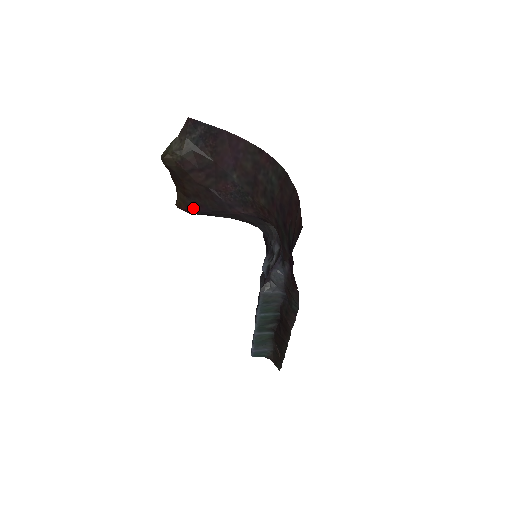
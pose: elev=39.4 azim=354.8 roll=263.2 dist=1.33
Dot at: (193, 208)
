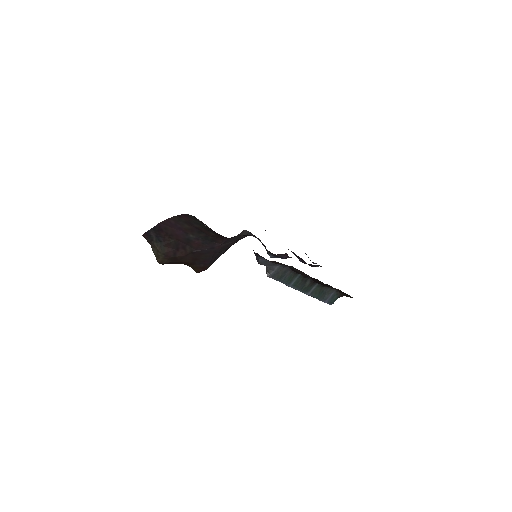
Dot at: (204, 266)
